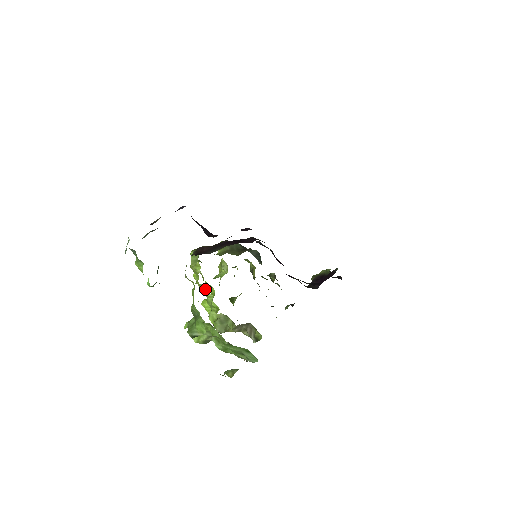
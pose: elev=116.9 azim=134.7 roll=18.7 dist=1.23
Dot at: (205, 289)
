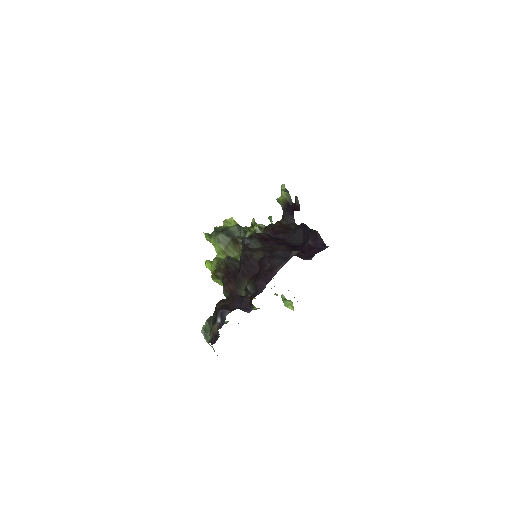
Dot at: occluded
